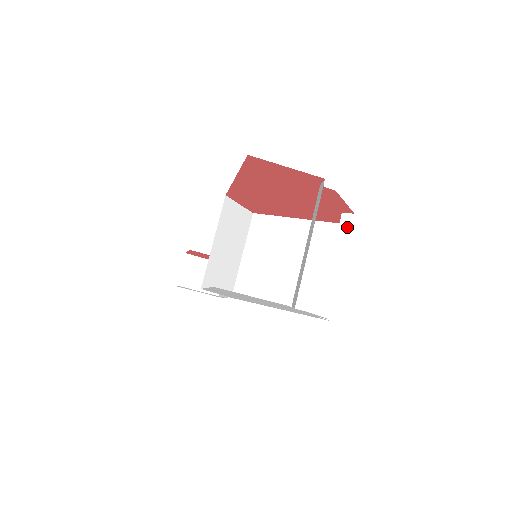
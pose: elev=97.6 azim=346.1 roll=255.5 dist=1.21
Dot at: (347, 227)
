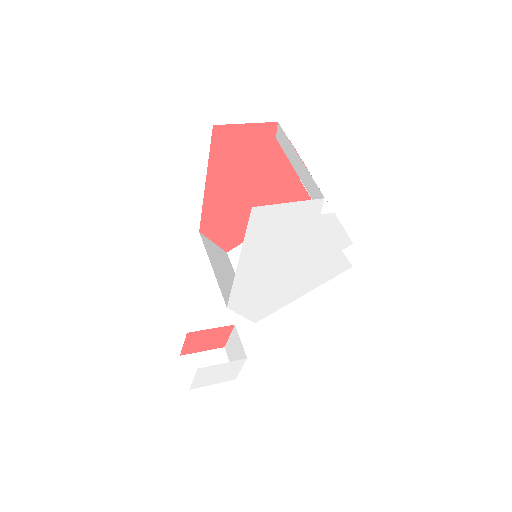
Dot at: occluded
